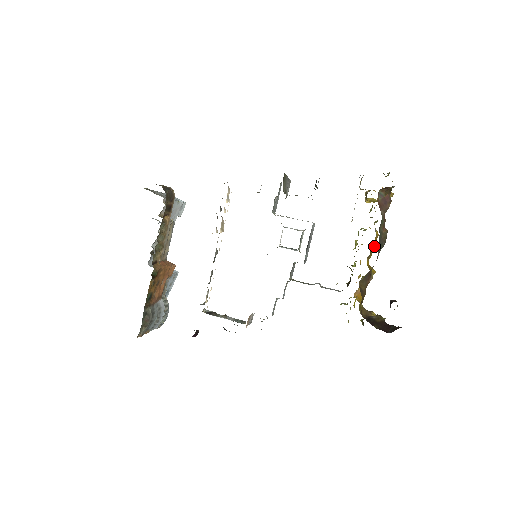
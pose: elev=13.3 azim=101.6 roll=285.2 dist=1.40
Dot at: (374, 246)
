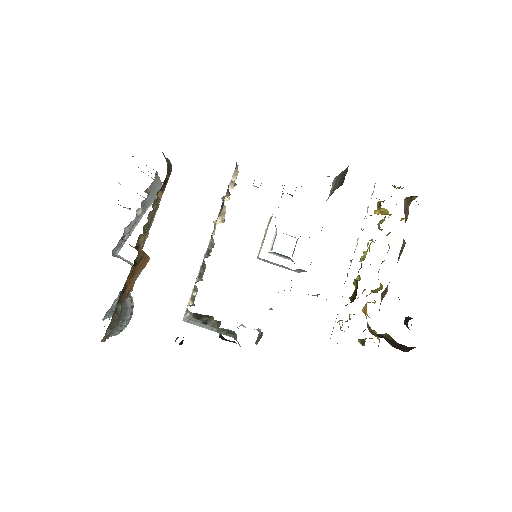
Dot at: occluded
